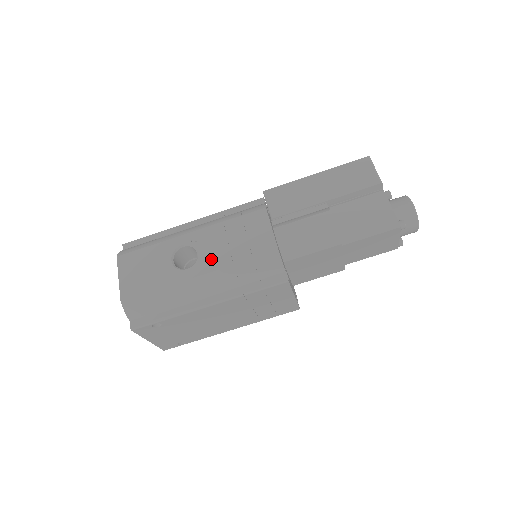
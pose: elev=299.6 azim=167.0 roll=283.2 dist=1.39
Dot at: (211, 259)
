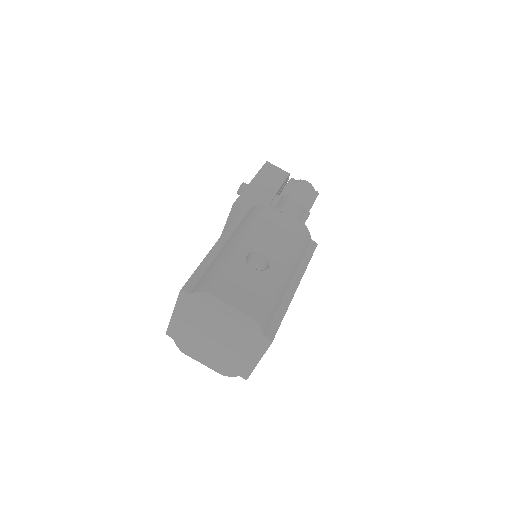
Dot at: (277, 251)
